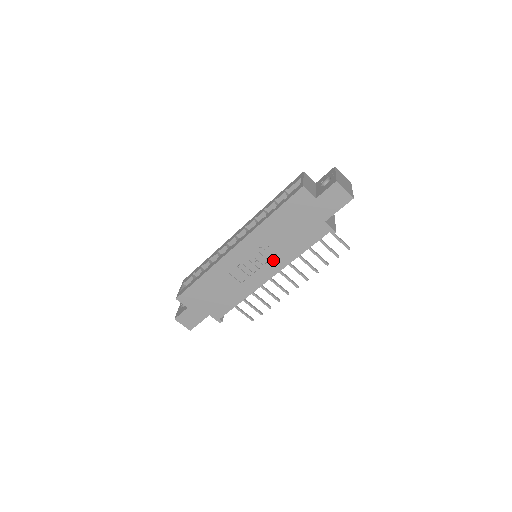
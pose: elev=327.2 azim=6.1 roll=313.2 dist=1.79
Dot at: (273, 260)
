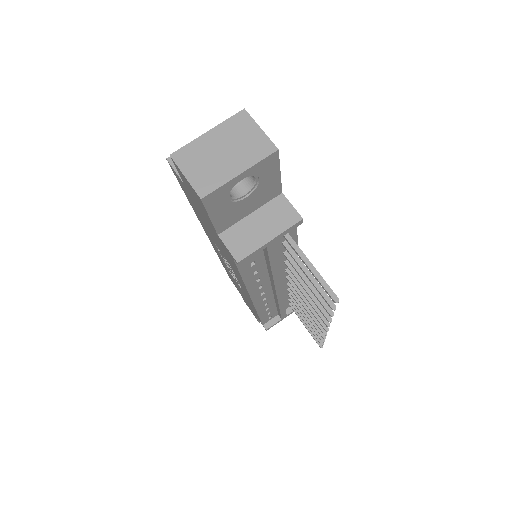
Dot at: occluded
